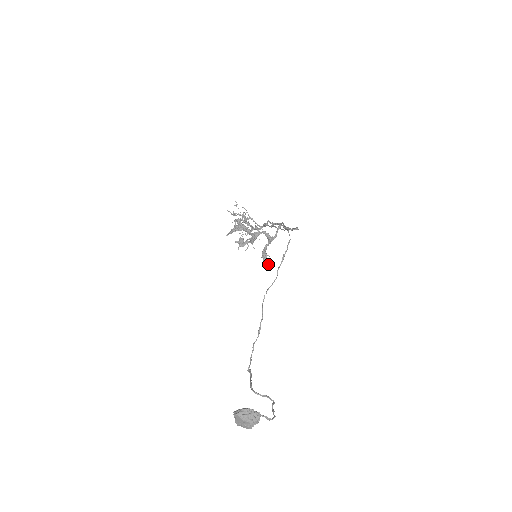
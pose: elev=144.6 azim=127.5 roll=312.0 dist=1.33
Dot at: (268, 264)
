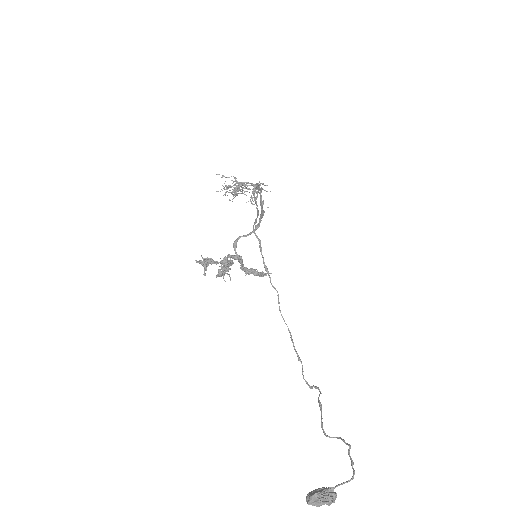
Dot at: (263, 275)
